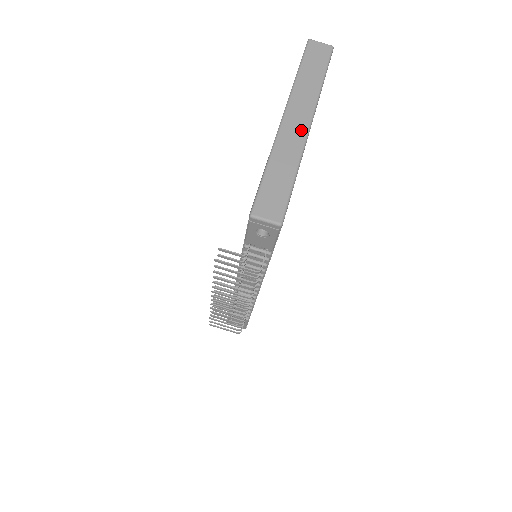
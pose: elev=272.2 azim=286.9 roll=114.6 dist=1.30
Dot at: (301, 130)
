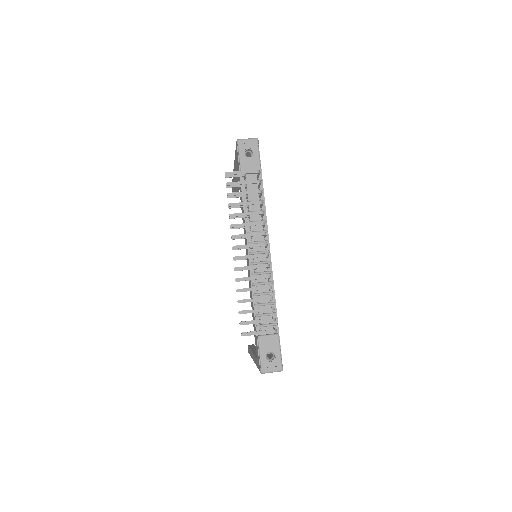
Dot at: occluded
